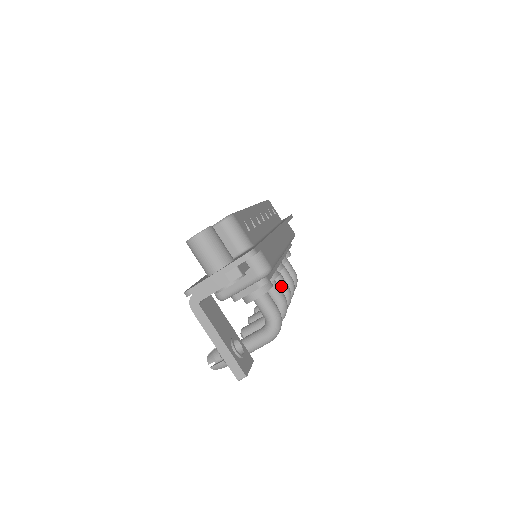
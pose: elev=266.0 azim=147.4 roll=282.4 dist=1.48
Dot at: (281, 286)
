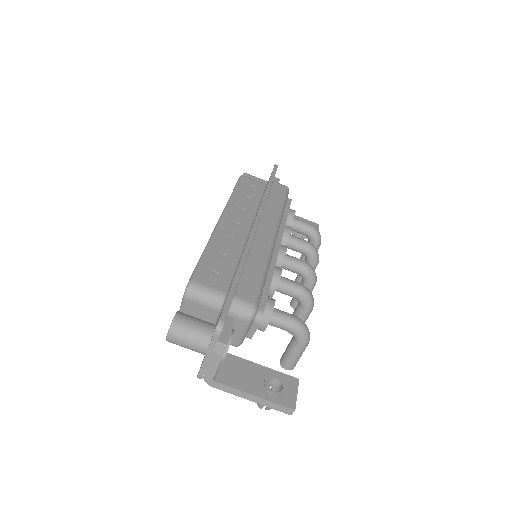
Dot at: (296, 268)
